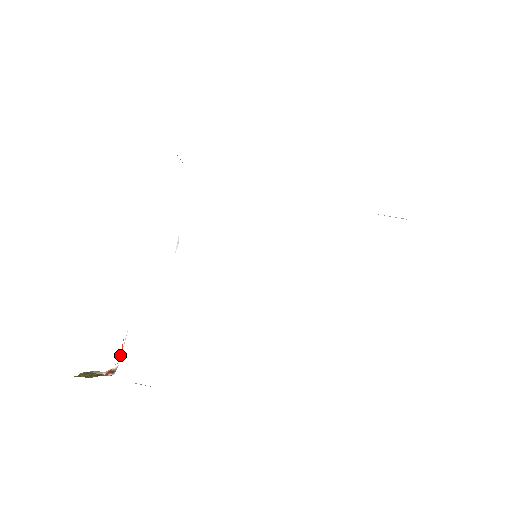
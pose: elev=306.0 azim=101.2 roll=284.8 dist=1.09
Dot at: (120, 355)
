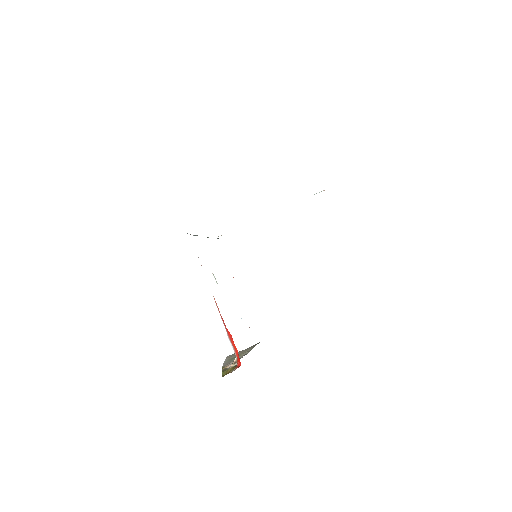
Dot at: (238, 354)
